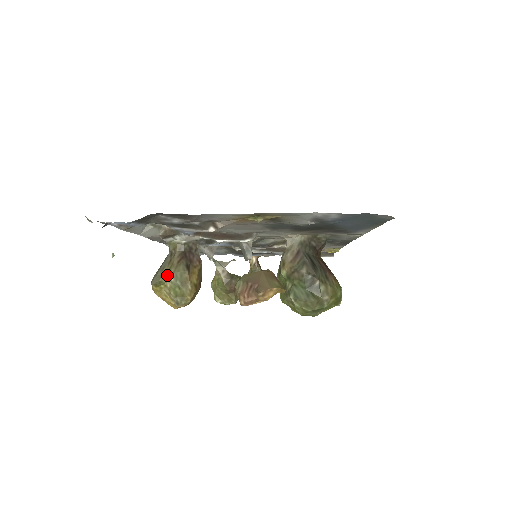
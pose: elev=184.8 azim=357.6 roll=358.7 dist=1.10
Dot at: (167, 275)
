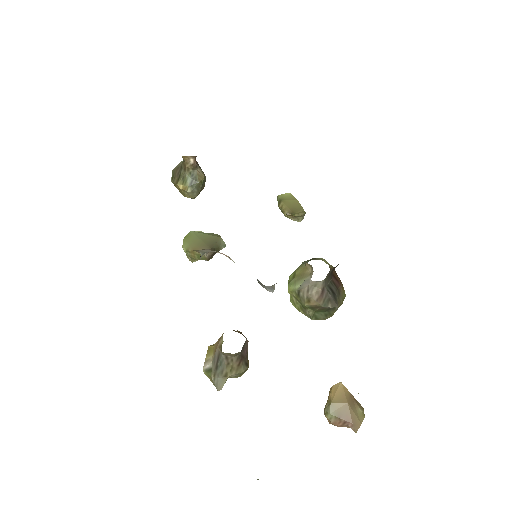
Dot at: (229, 376)
